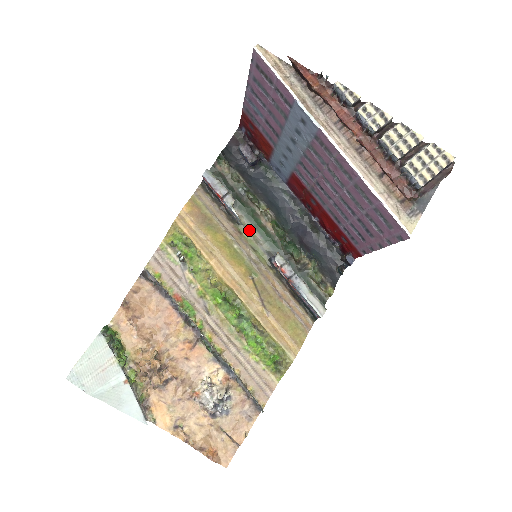
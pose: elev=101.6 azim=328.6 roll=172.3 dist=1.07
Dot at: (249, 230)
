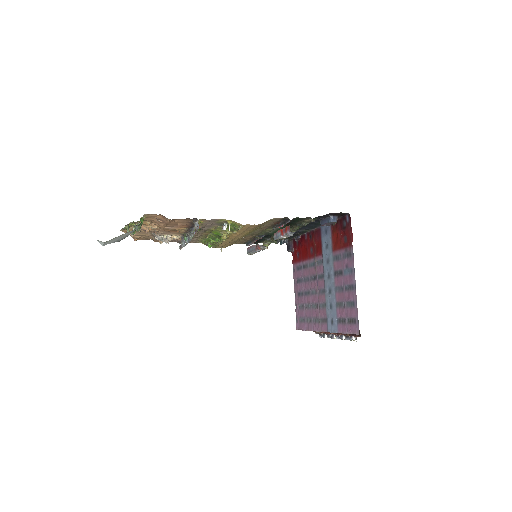
Dot at: occluded
